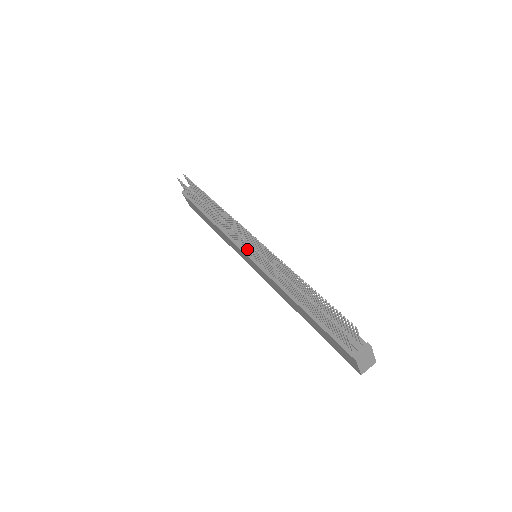
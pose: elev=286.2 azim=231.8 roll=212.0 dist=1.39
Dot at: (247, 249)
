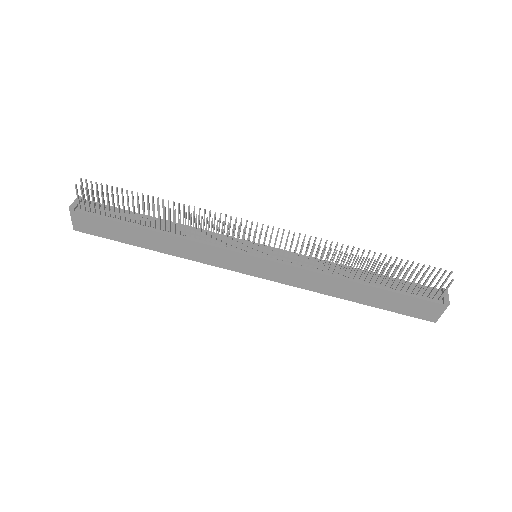
Dot at: occluded
